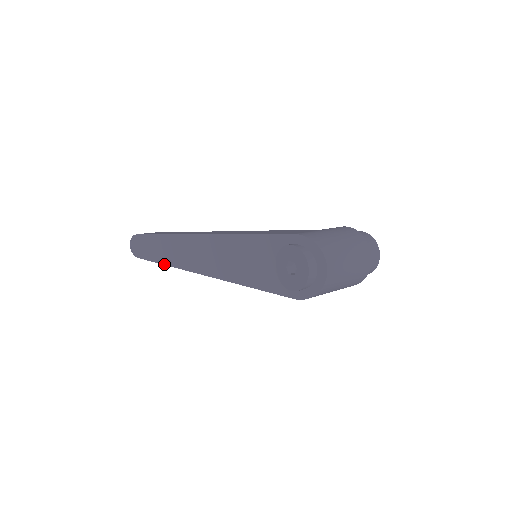
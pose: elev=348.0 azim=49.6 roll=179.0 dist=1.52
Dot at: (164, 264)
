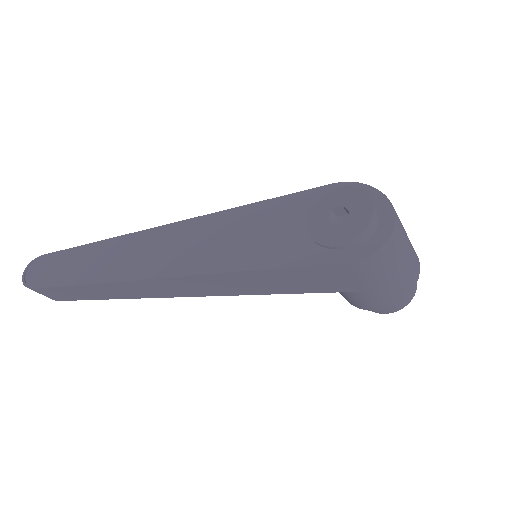
Dot at: (89, 283)
